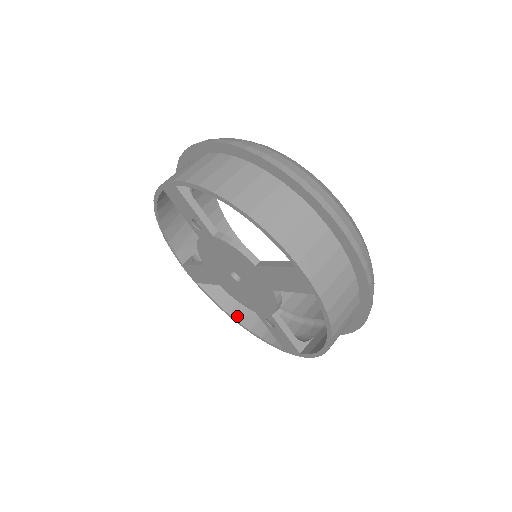
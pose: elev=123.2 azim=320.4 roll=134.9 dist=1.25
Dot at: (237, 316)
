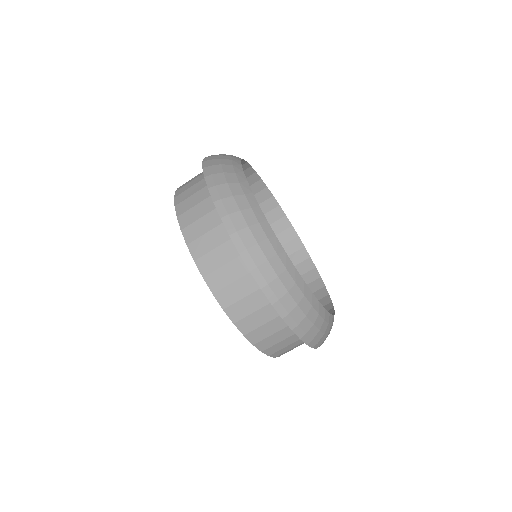
Dot at: occluded
